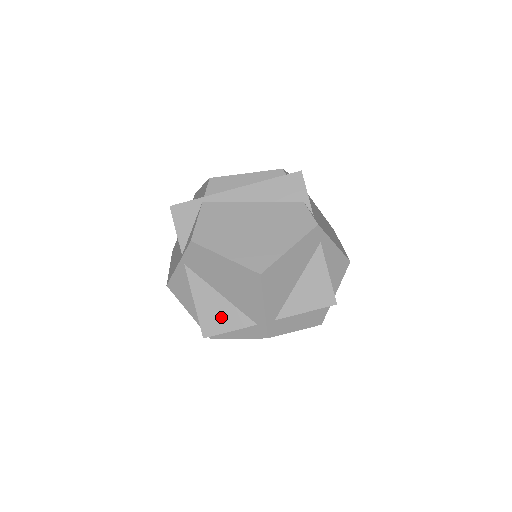
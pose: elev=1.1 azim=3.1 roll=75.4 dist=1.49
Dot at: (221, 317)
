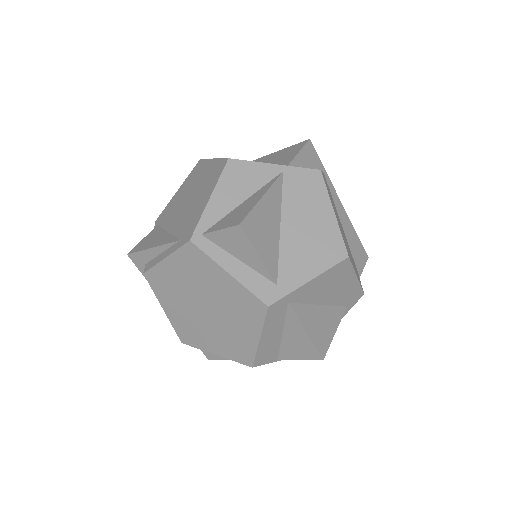
Dot at: (265, 237)
